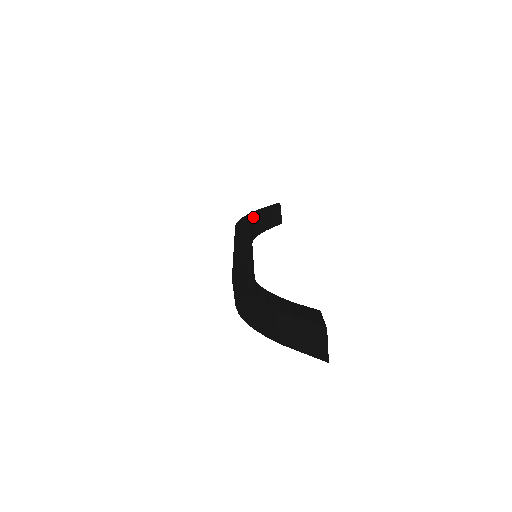
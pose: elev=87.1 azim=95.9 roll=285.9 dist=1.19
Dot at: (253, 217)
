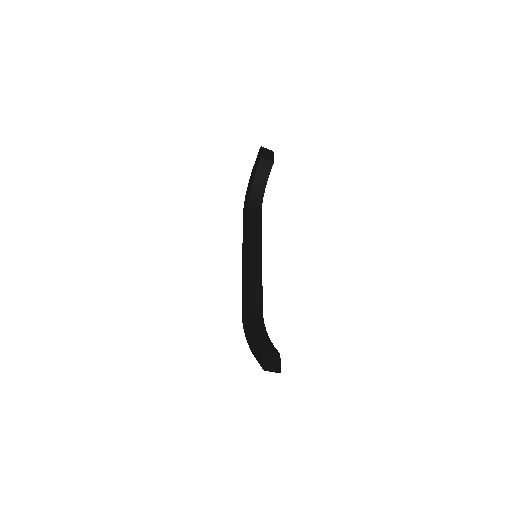
Dot at: (249, 194)
